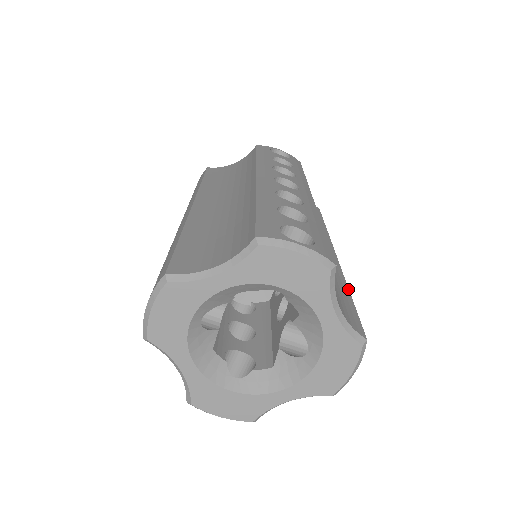
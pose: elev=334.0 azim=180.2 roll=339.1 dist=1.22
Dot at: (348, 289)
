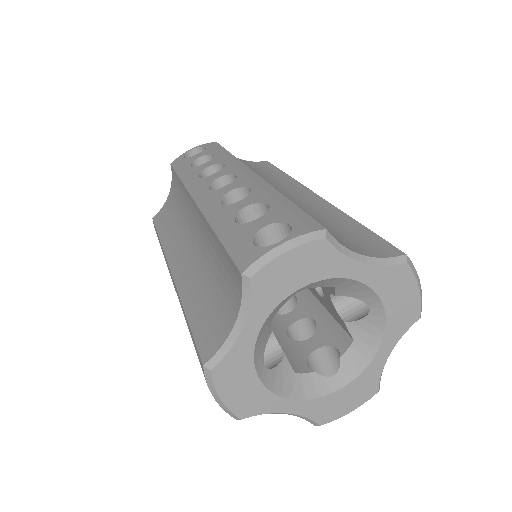
Dot at: (351, 218)
